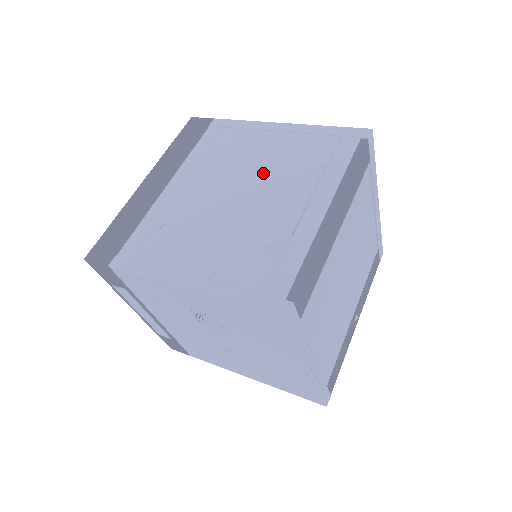
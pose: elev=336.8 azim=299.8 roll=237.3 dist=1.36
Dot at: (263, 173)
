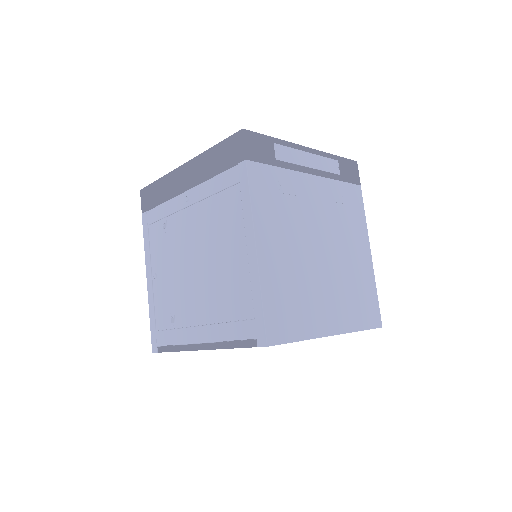
Dot at: (211, 270)
